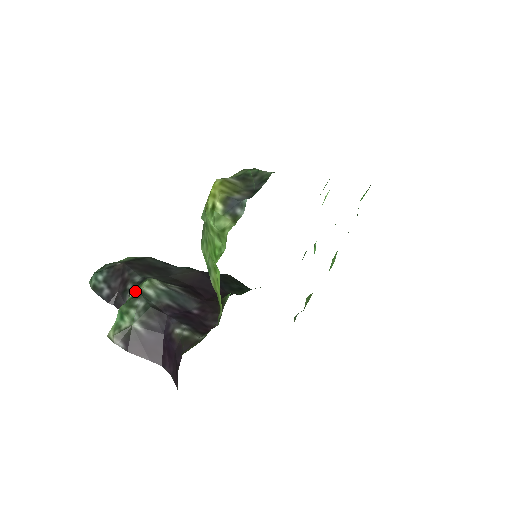
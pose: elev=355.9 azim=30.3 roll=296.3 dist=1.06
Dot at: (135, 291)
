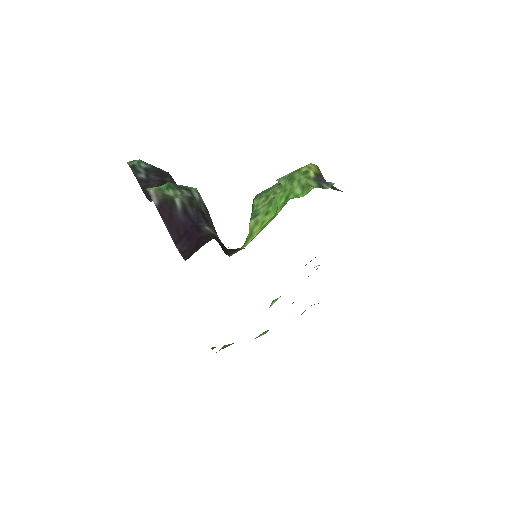
Dot at: (183, 186)
